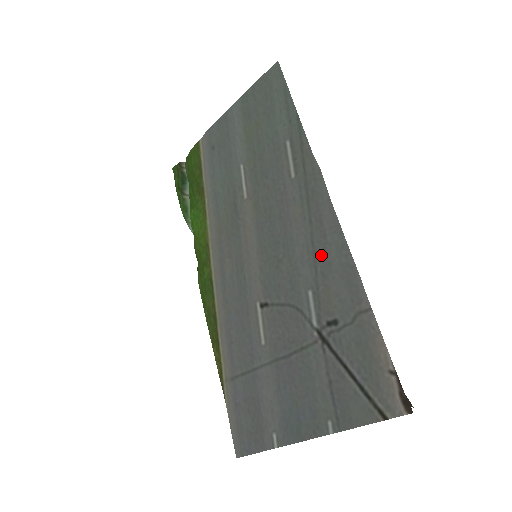
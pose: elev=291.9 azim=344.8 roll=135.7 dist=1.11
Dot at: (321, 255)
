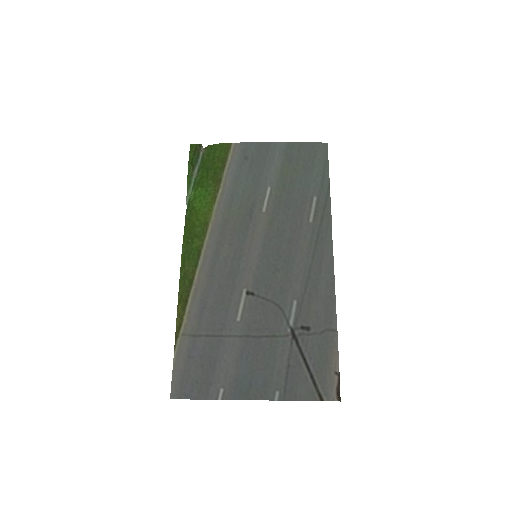
Dot at: (313, 282)
